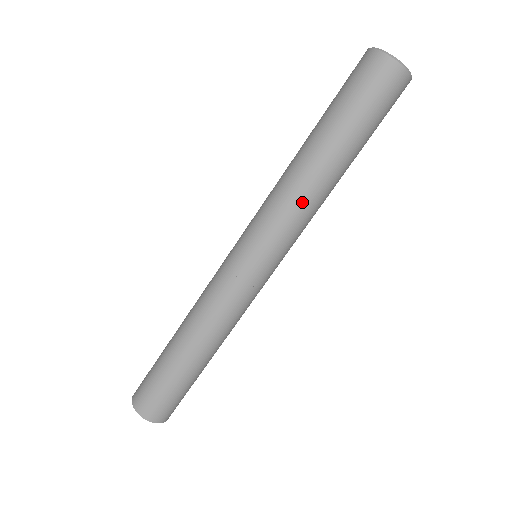
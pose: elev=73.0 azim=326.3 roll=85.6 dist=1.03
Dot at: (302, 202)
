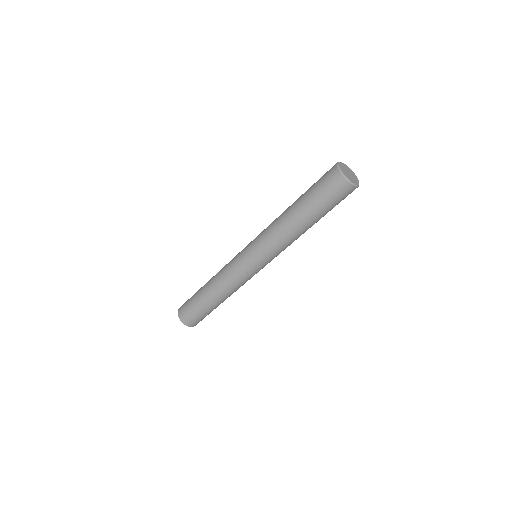
Dot at: (285, 241)
